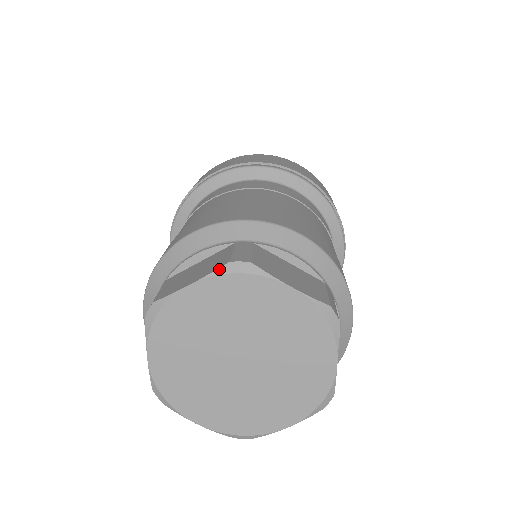
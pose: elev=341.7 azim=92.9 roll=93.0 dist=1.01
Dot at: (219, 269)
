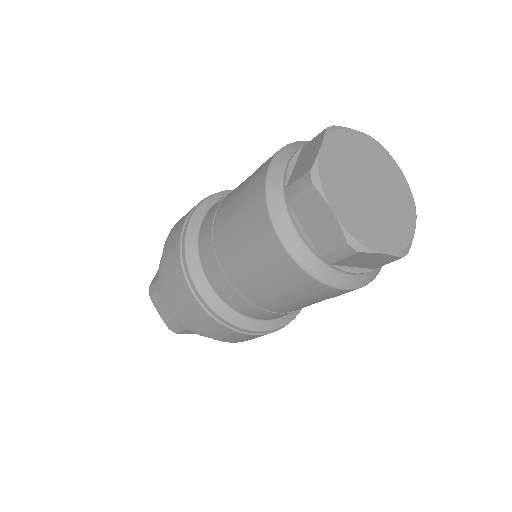
Dot at: (326, 133)
